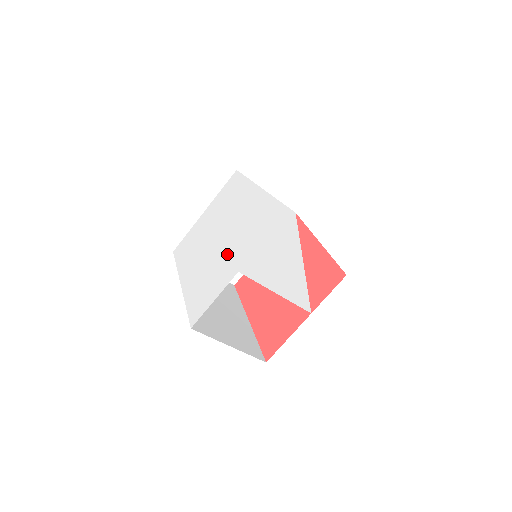
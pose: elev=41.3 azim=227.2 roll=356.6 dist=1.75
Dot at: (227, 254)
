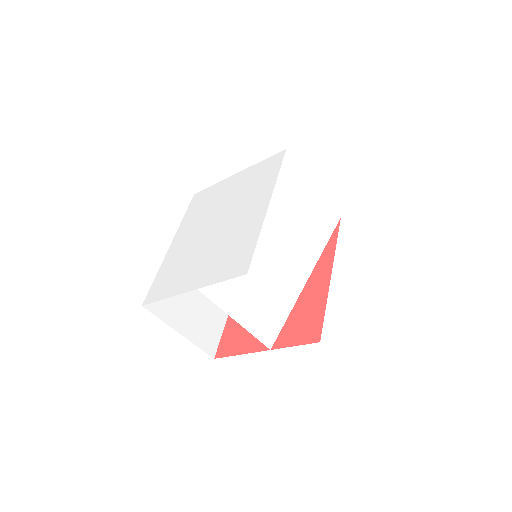
Dot at: (208, 255)
